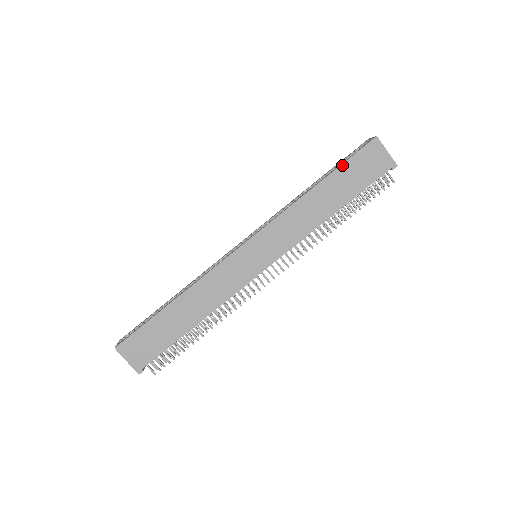
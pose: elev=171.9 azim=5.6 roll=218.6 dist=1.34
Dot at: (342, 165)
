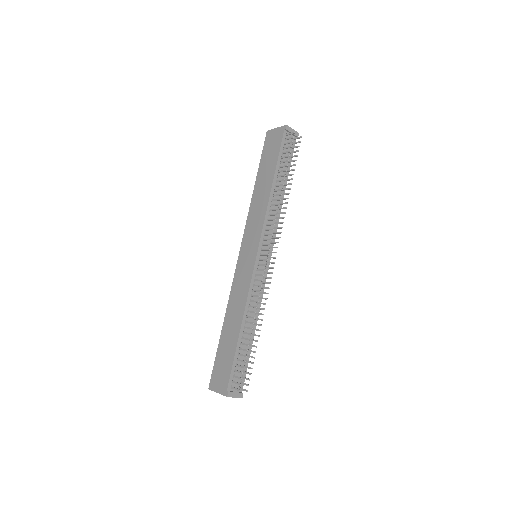
Dot at: (260, 162)
